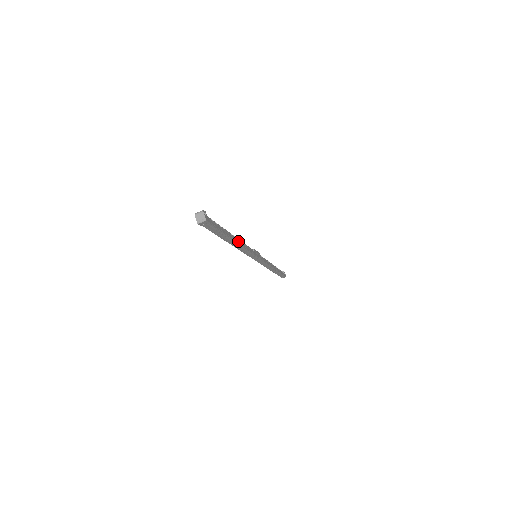
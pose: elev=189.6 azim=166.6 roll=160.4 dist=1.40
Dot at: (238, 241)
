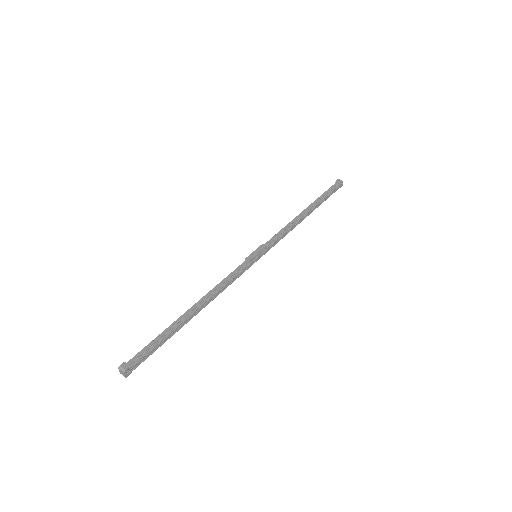
Dot at: (203, 306)
